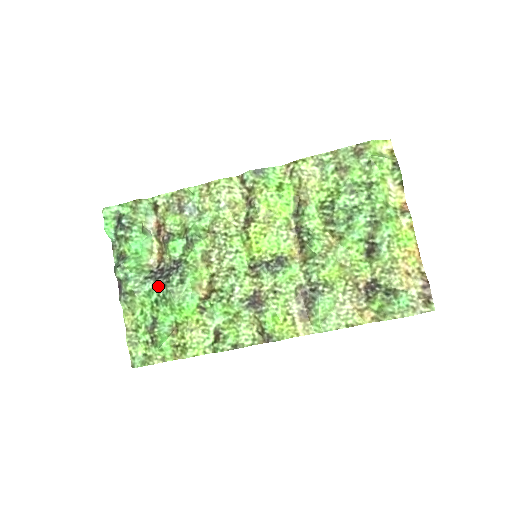
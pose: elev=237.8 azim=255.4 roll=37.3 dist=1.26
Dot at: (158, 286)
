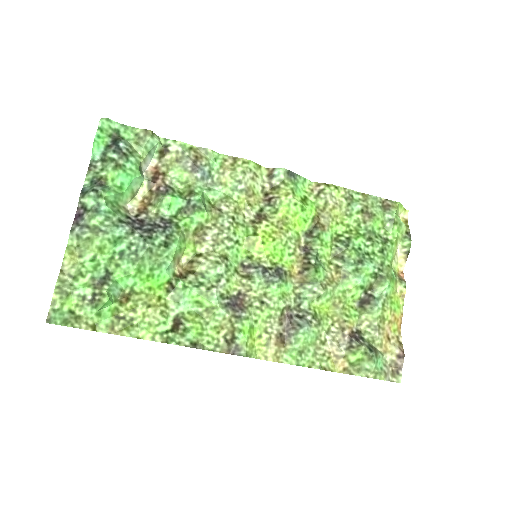
Dot at: (134, 237)
